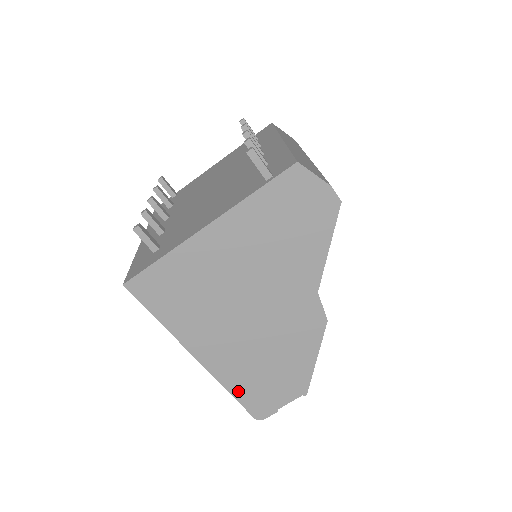
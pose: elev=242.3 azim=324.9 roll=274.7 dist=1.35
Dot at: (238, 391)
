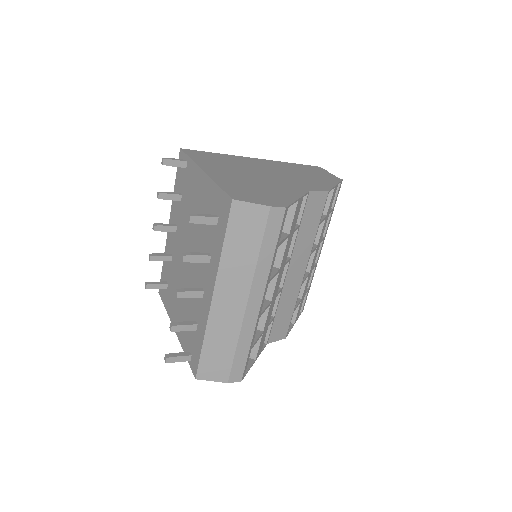
Dot at: occluded
